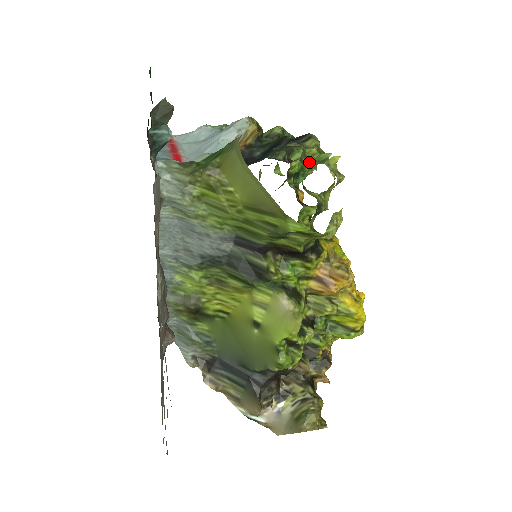
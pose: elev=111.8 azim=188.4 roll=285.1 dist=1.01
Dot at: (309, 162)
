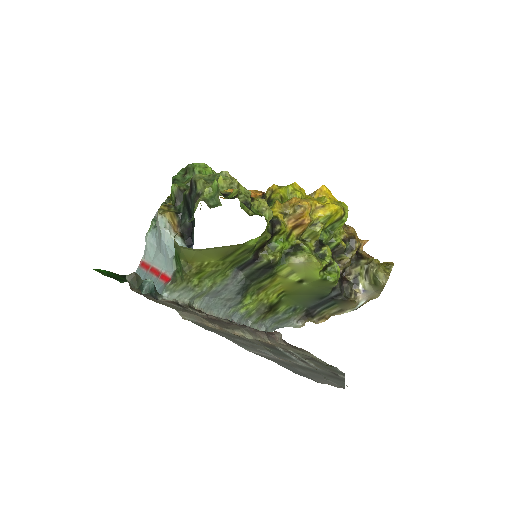
Dot at: (214, 200)
